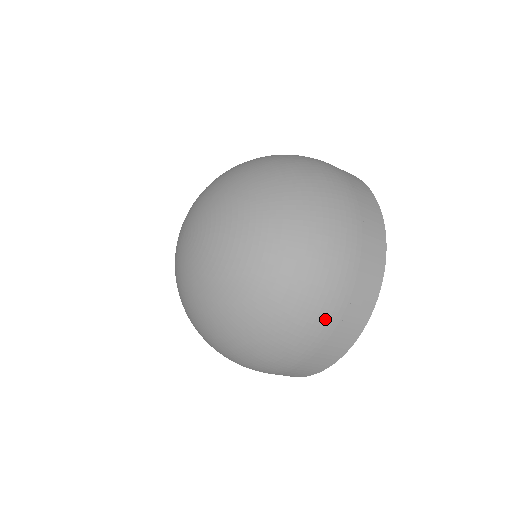
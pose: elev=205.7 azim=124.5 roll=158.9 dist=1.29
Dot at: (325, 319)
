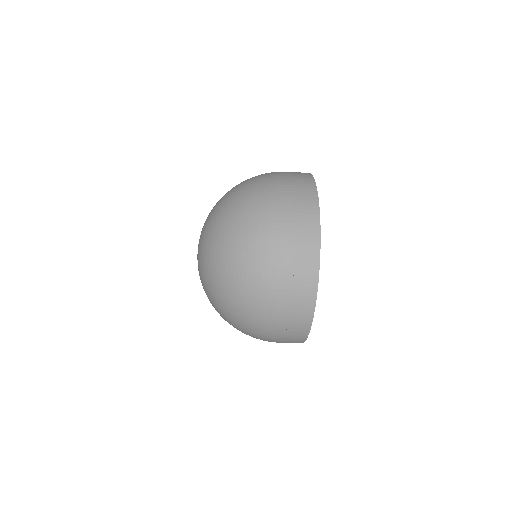
Dot at: (279, 200)
